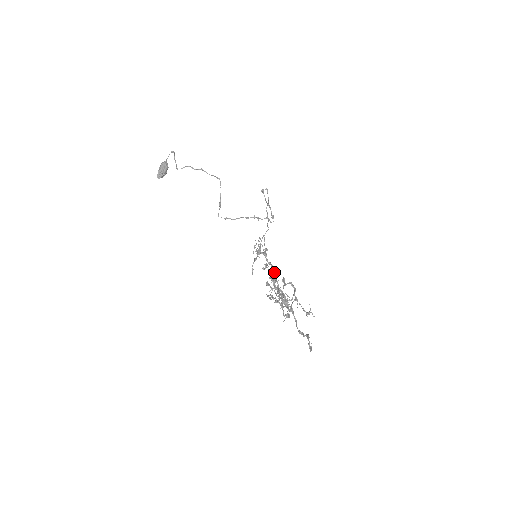
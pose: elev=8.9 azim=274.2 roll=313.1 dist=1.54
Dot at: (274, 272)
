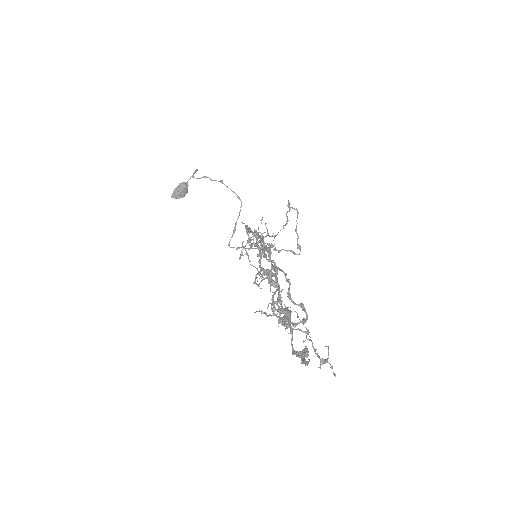
Dot at: (276, 271)
